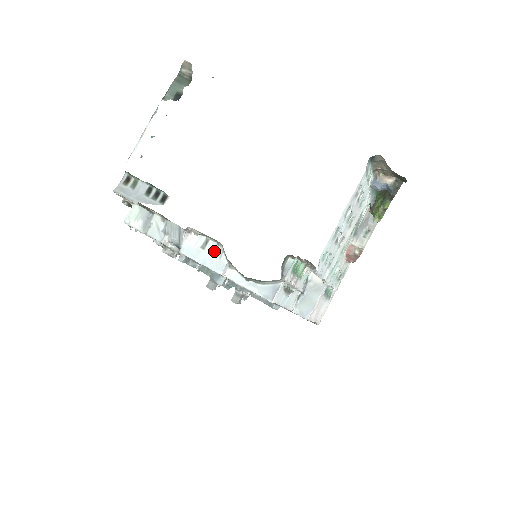
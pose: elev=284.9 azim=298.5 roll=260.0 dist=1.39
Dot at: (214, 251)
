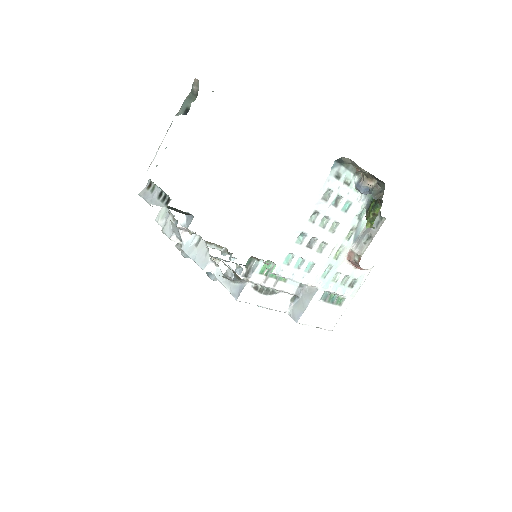
Dot at: (202, 249)
